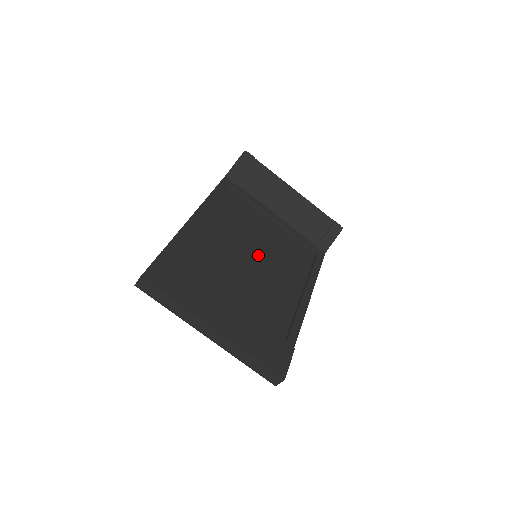
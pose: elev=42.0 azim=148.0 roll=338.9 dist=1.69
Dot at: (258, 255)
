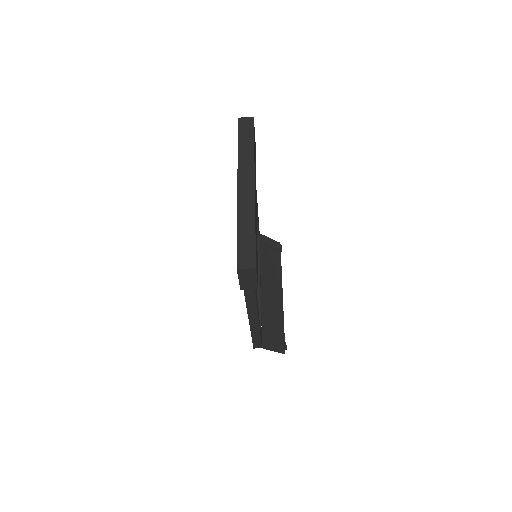
Dot at: occluded
